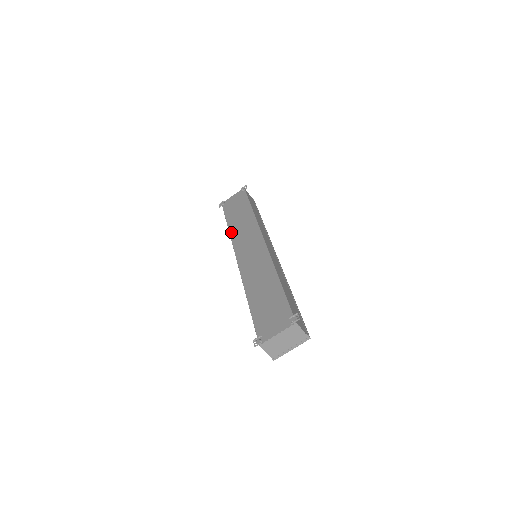
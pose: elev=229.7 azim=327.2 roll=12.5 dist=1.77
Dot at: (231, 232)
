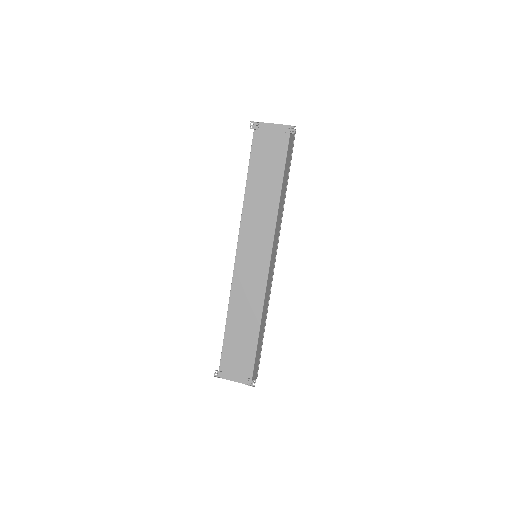
Dot at: (246, 203)
